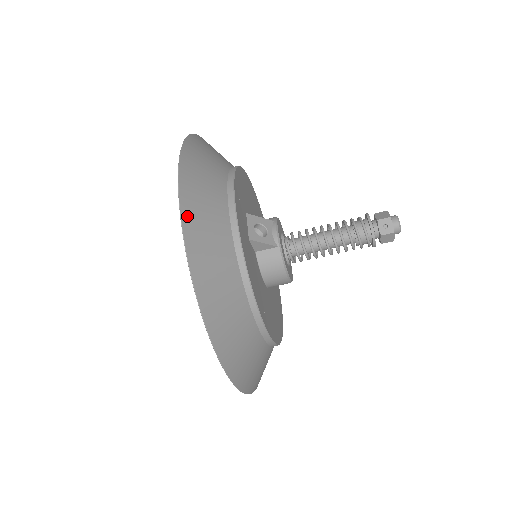
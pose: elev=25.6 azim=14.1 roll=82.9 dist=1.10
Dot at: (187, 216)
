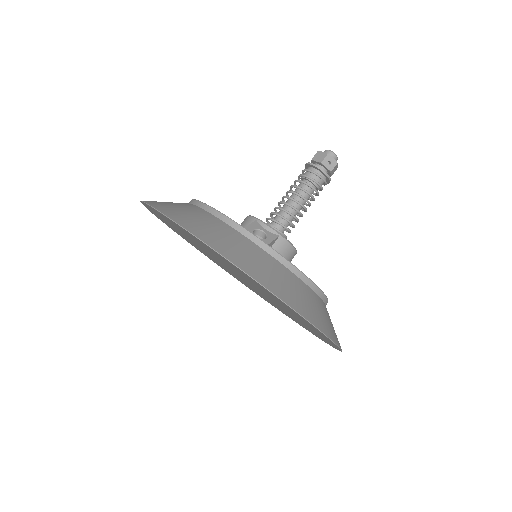
Dot at: (245, 268)
